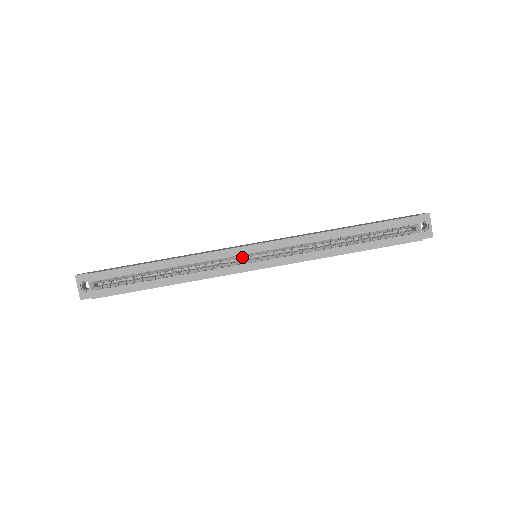
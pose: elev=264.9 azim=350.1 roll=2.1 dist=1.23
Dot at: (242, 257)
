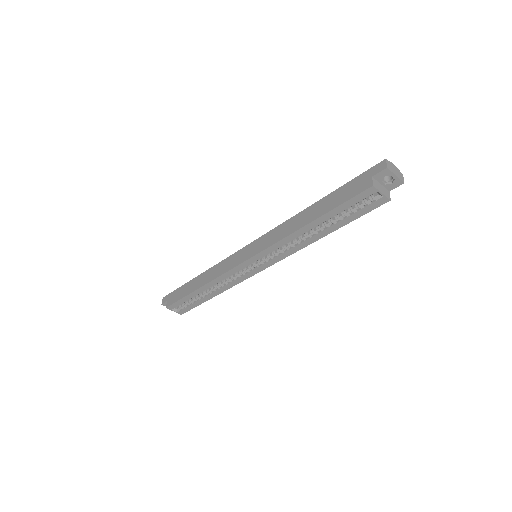
Dot at: (246, 266)
